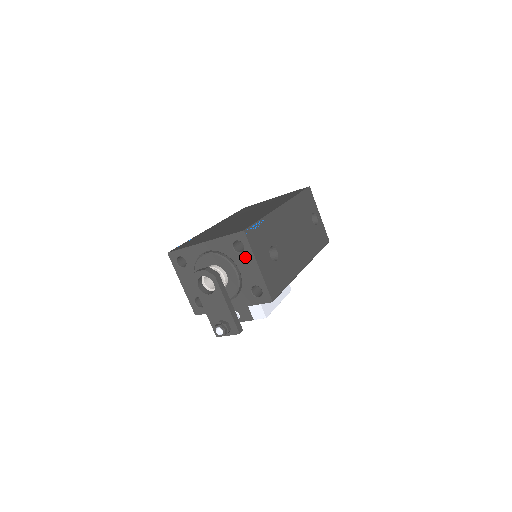
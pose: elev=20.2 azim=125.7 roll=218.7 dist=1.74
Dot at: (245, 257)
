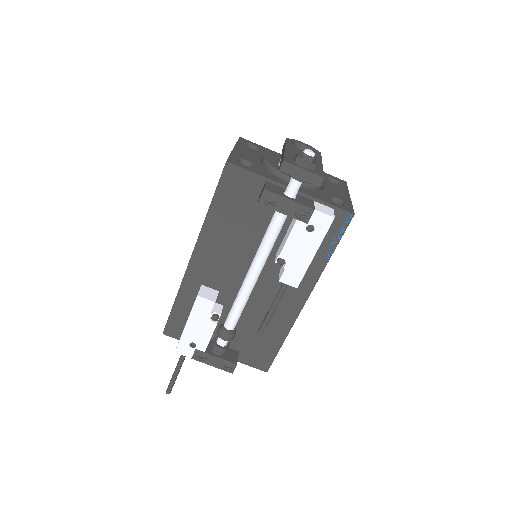
Dot at: (338, 186)
